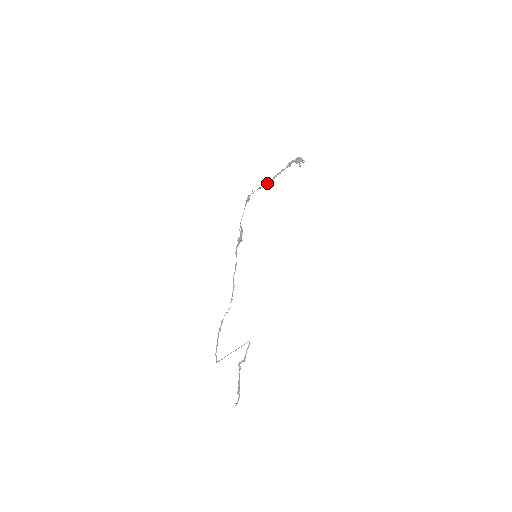
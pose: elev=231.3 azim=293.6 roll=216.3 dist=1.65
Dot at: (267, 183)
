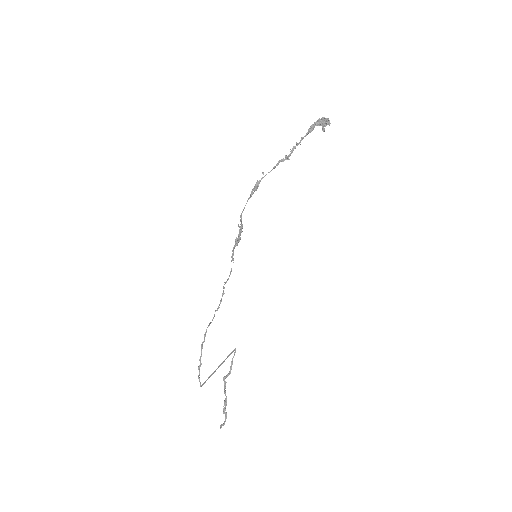
Dot at: (283, 160)
